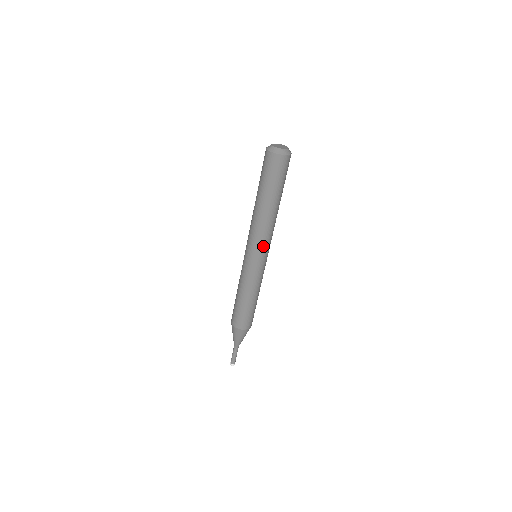
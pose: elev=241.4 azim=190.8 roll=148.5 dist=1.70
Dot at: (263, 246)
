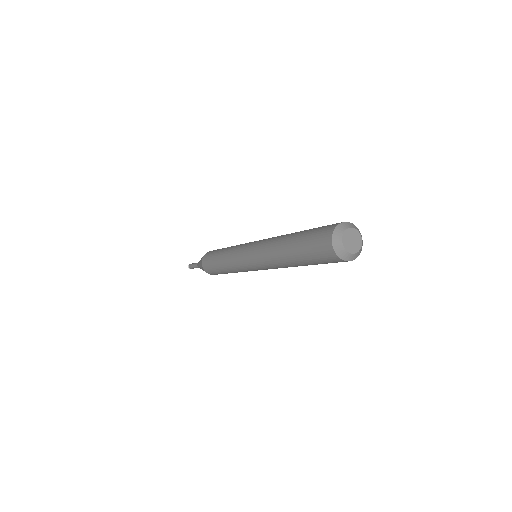
Dot at: occluded
